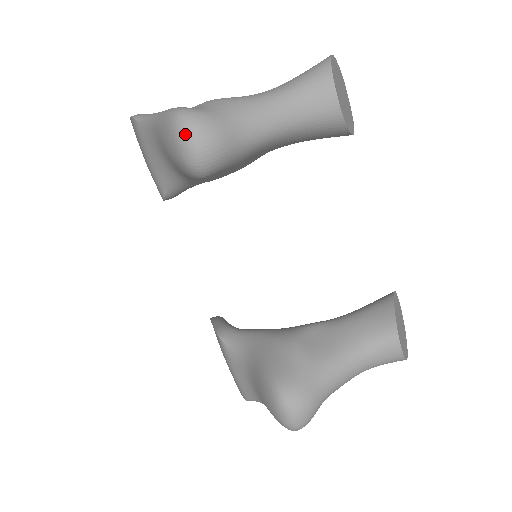
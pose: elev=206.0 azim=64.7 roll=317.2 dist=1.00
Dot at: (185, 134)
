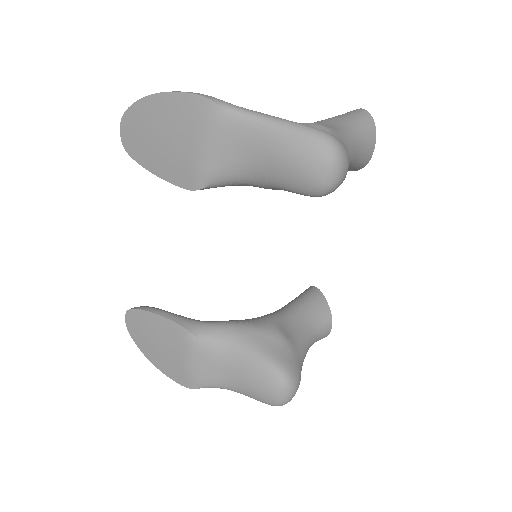
Dot at: (339, 161)
